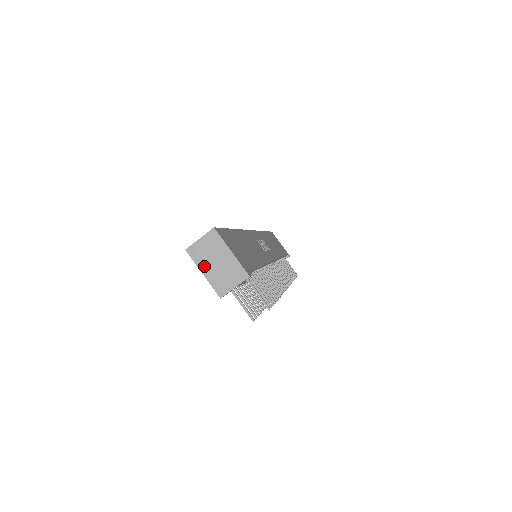
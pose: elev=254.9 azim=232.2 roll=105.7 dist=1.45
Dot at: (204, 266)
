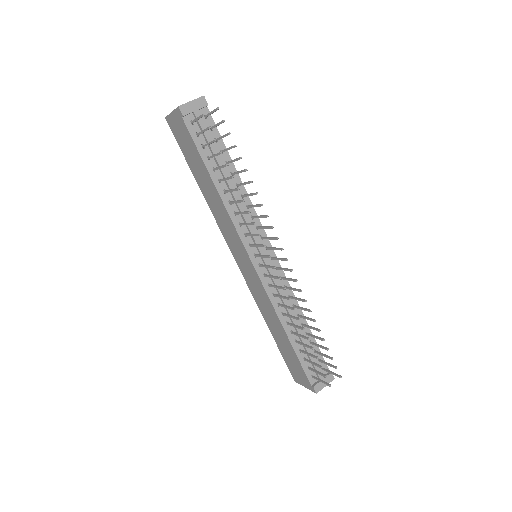
Dot at: occluded
